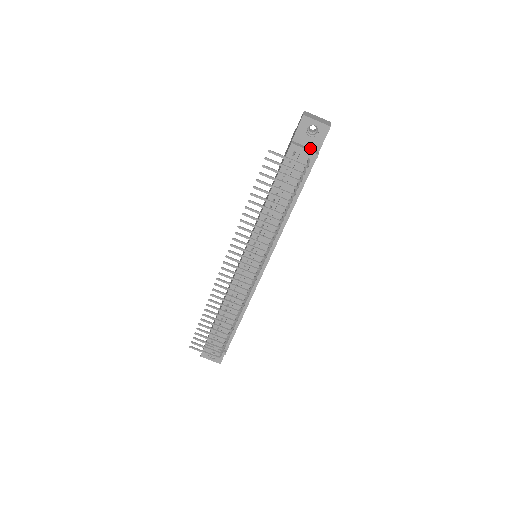
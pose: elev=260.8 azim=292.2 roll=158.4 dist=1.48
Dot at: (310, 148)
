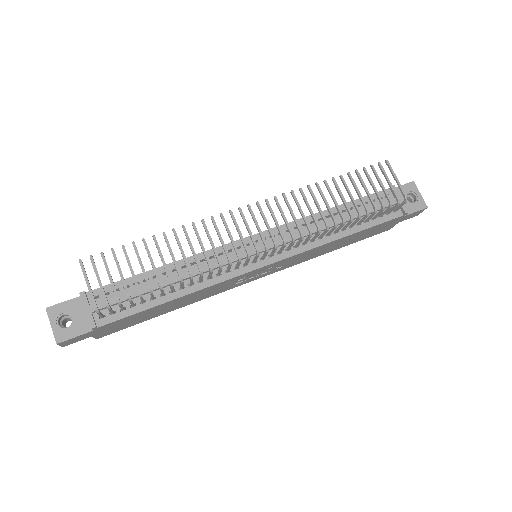
Dot at: occluded
